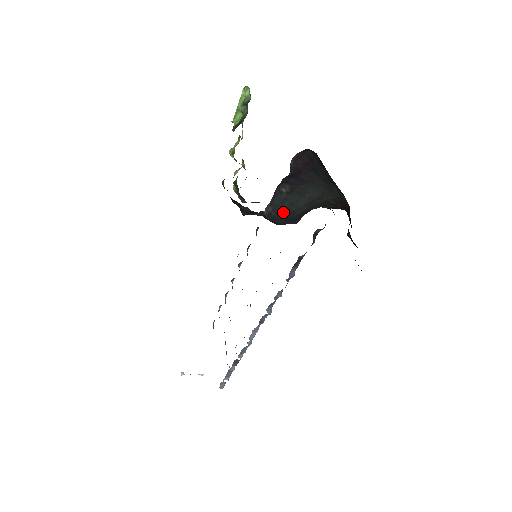
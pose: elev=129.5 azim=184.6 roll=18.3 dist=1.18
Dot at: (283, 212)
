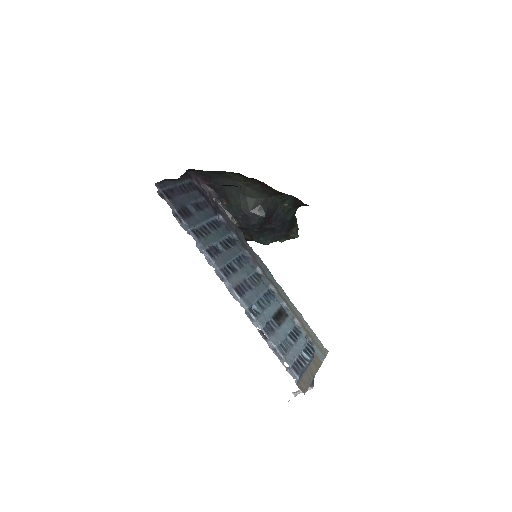
Dot at: (242, 216)
